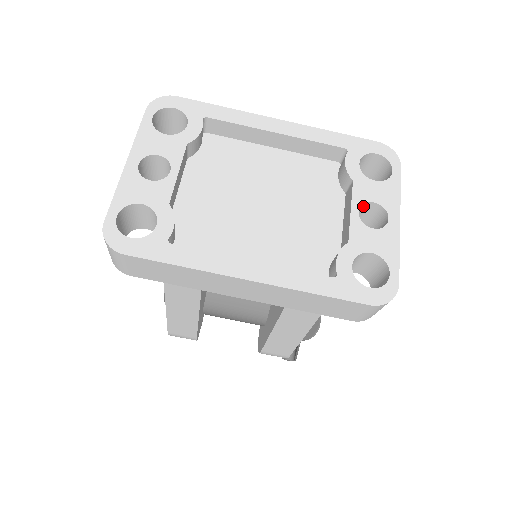
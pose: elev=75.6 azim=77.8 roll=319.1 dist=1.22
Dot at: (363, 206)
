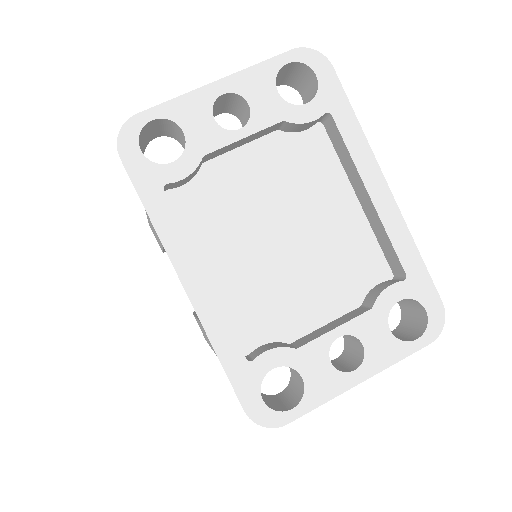
Dot at: (353, 335)
